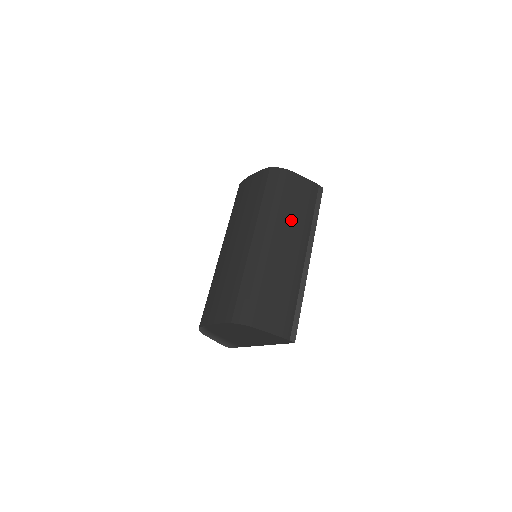
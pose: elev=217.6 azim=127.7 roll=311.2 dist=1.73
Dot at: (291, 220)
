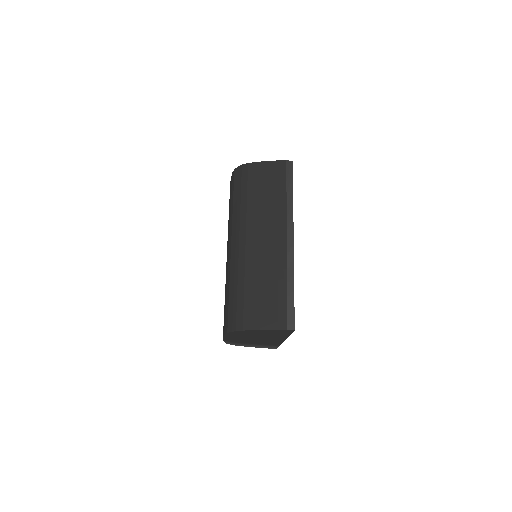
Dot at: (262, 210)
